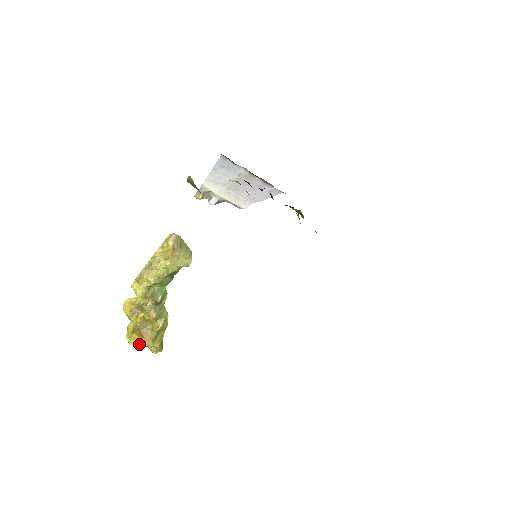
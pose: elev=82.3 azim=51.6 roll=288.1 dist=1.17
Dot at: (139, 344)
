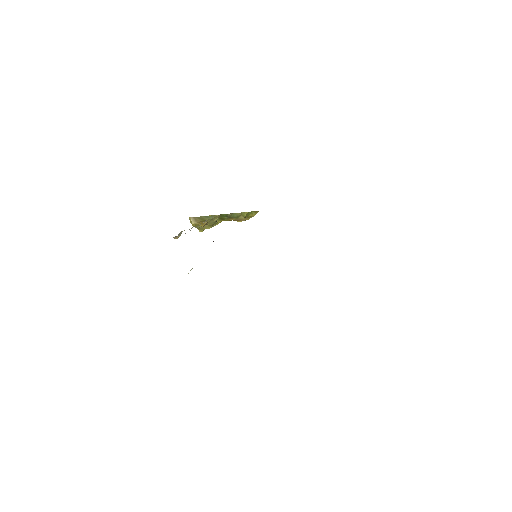
Dot at: occluded
